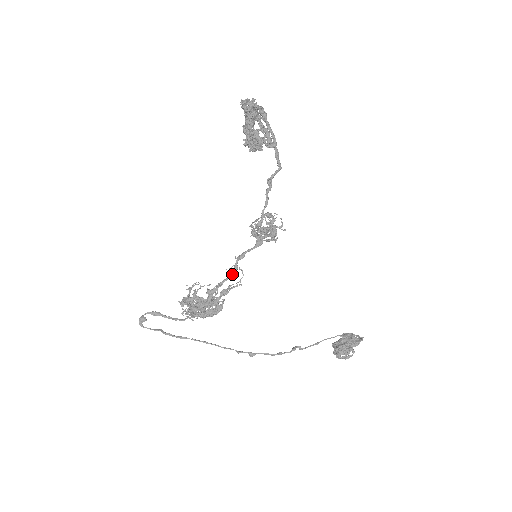
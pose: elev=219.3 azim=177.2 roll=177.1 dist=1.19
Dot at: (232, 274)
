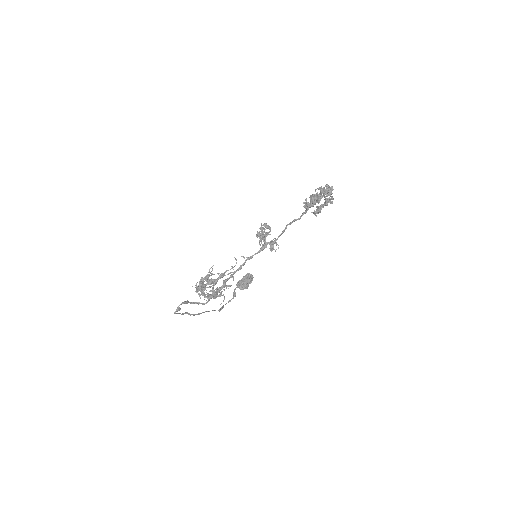
Dot at: (240, 268)
